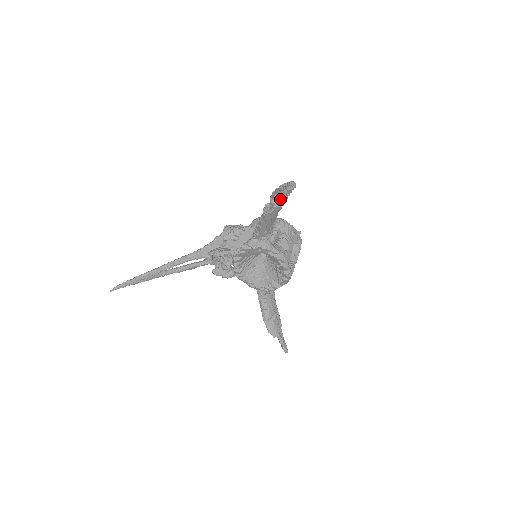
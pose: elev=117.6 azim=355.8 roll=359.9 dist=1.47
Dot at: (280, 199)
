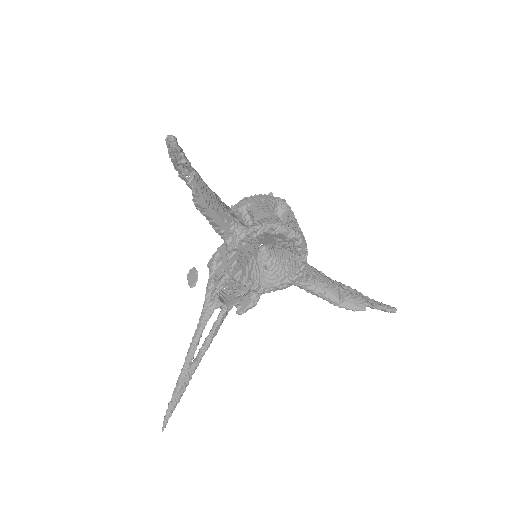
Dot at: (188, 171)
